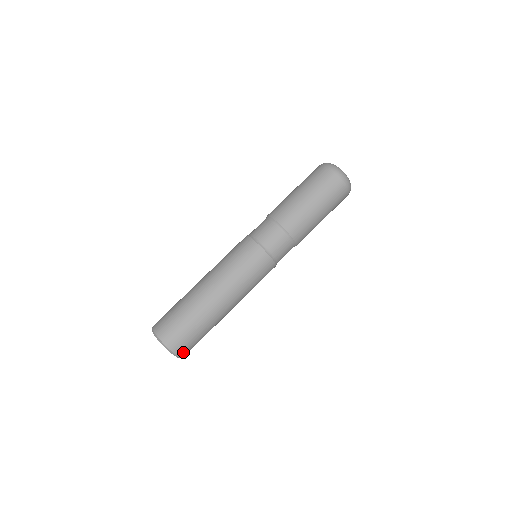
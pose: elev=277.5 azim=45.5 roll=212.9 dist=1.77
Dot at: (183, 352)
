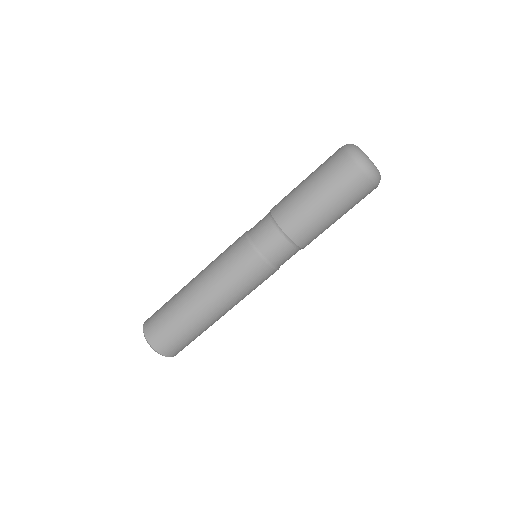
Dot at: (177, 353)
